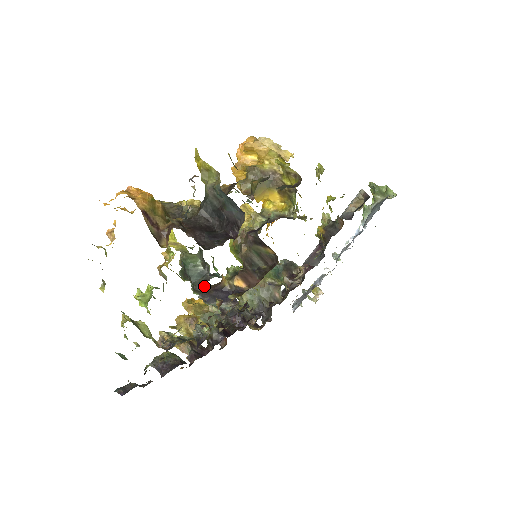
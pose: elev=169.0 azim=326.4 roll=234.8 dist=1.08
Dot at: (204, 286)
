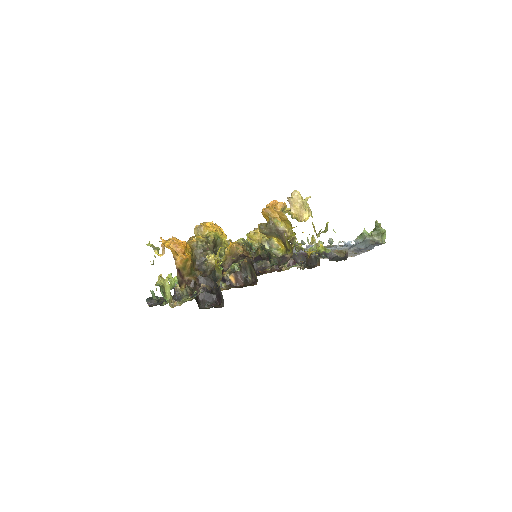
Dot at: occluded
